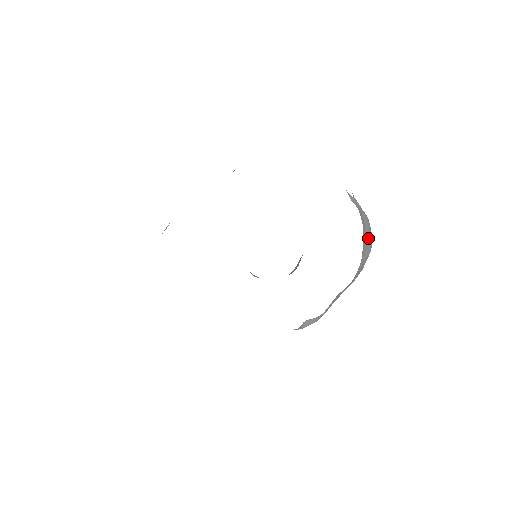
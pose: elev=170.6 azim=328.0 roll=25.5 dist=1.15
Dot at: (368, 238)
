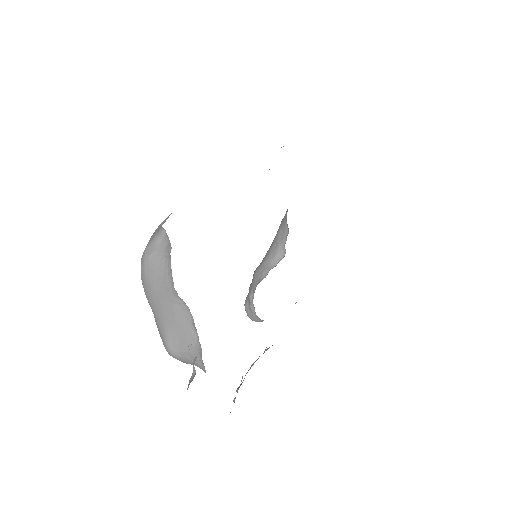
Dot at: occluded
